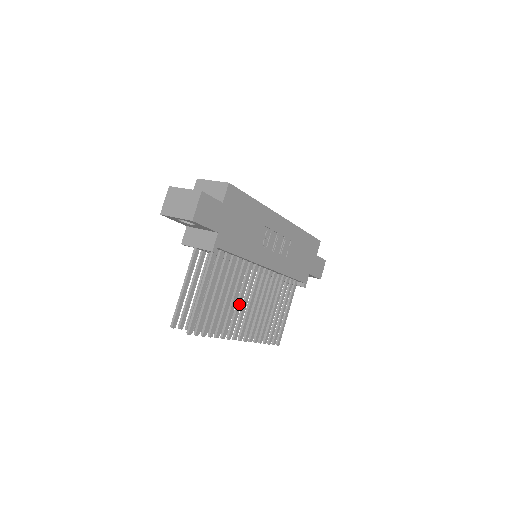
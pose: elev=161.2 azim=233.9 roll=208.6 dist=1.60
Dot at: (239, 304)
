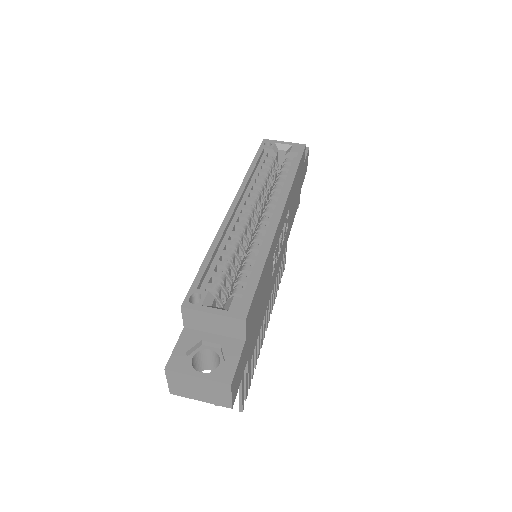
Dot at: occluded
